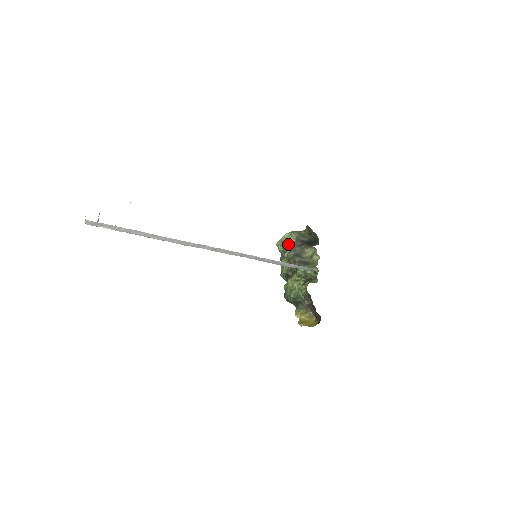
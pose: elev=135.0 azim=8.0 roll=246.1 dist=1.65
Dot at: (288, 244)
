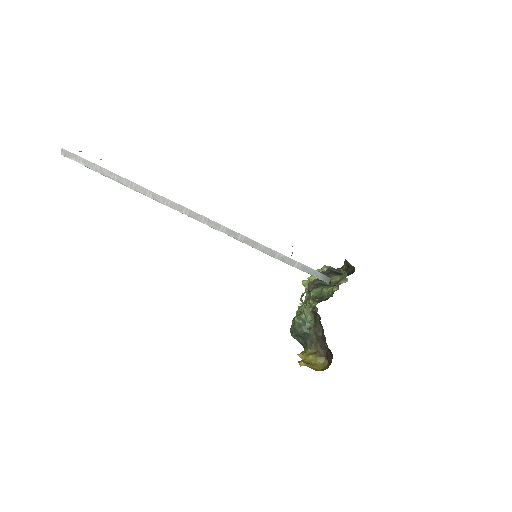
Dot at: occluded
